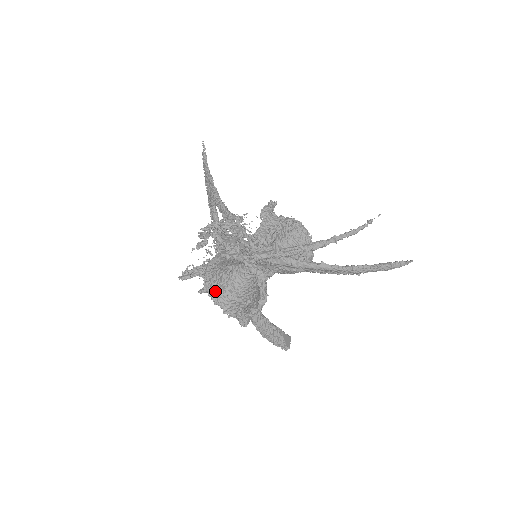
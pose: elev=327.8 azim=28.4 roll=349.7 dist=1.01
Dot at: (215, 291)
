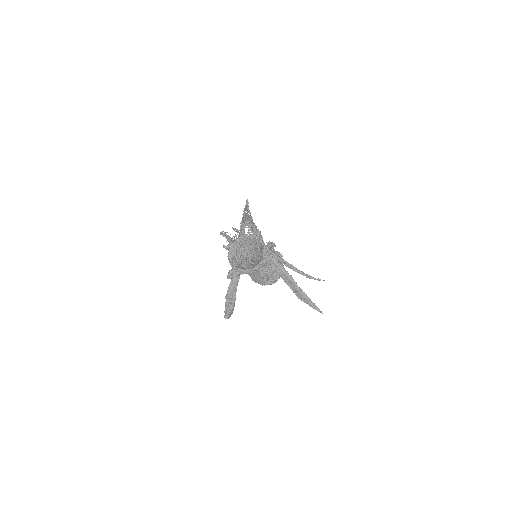
Dot at: (233, 251)
